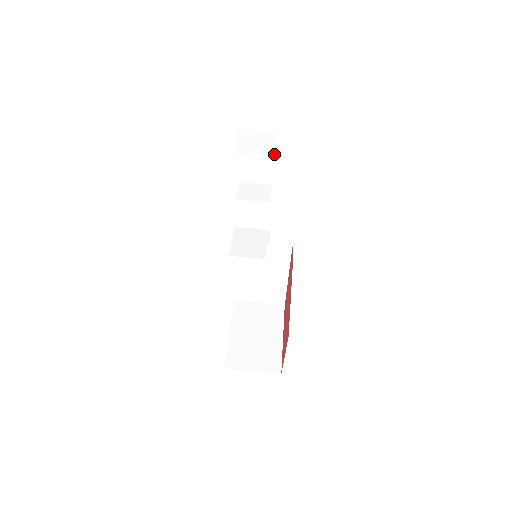
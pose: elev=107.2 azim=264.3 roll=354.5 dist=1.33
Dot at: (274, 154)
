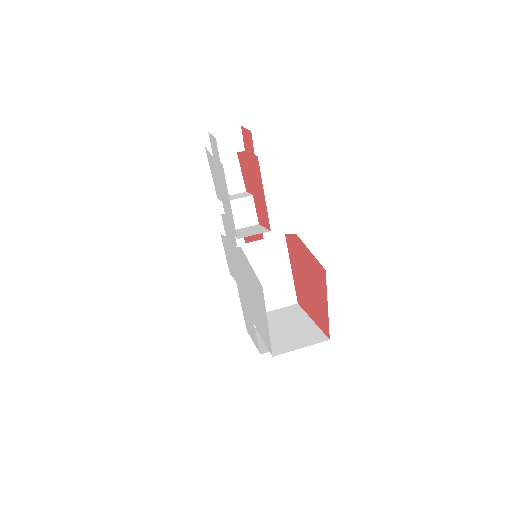
Dot at: (243, 147)
